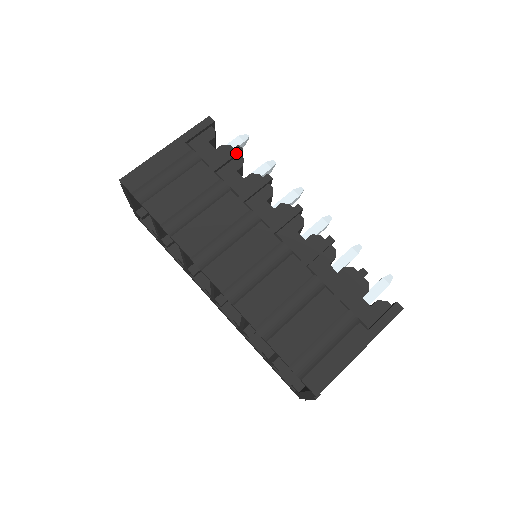
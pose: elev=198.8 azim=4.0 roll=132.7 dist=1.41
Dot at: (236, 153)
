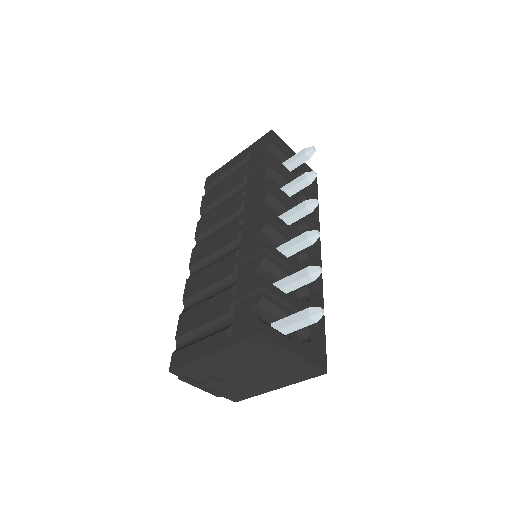
Dot at: (265, 160)
